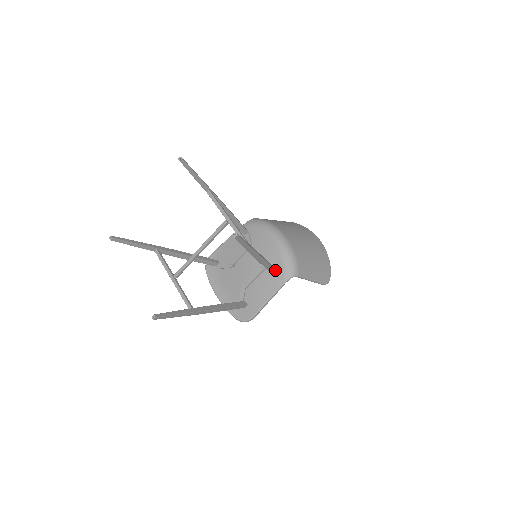
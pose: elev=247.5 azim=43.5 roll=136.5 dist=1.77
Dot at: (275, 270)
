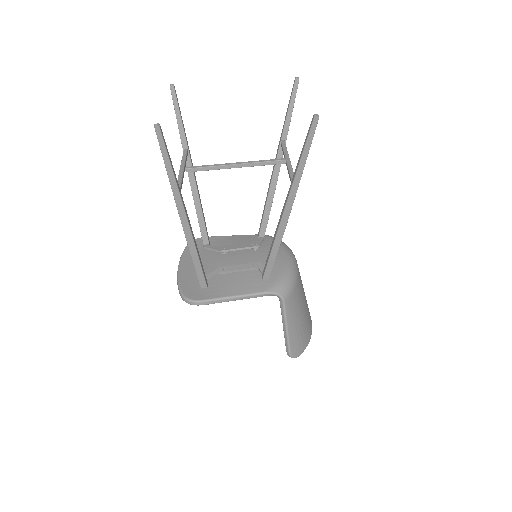
Dot at: (273, 265)
